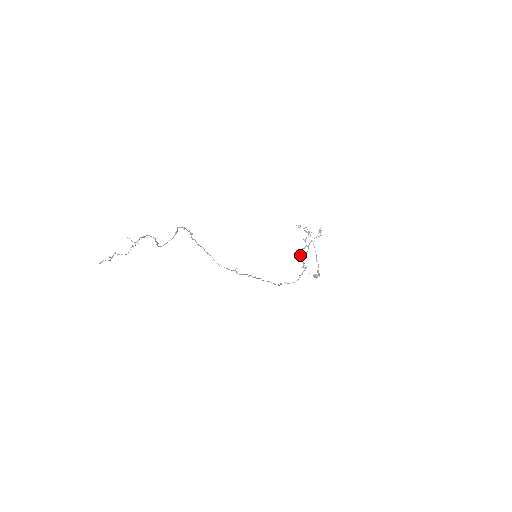
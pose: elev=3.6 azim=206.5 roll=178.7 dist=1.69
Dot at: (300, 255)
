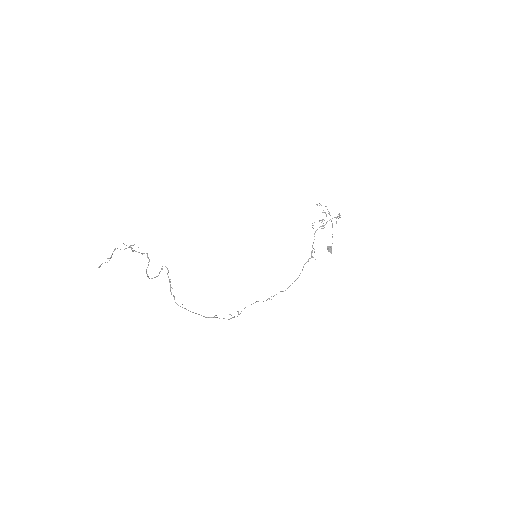
Dot at: occluded
